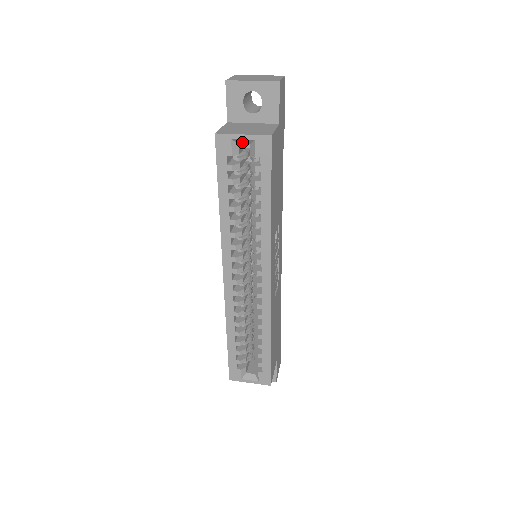
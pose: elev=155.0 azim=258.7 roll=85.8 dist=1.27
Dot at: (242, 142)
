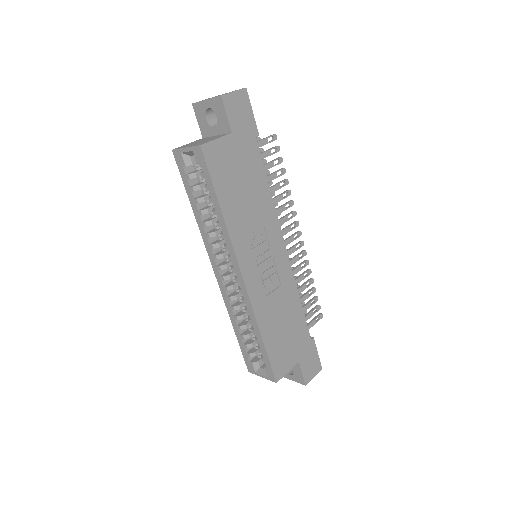
Dot at: (190, 154)
